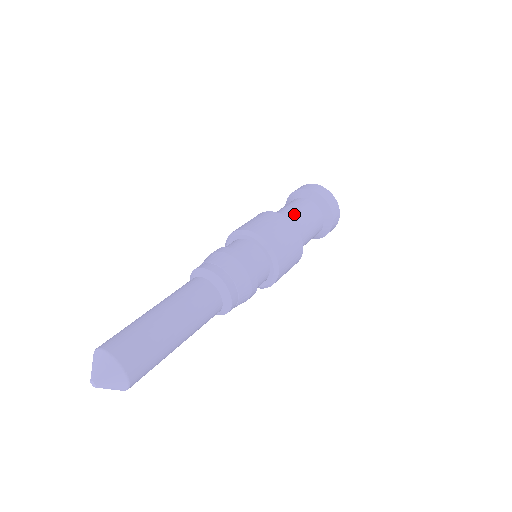
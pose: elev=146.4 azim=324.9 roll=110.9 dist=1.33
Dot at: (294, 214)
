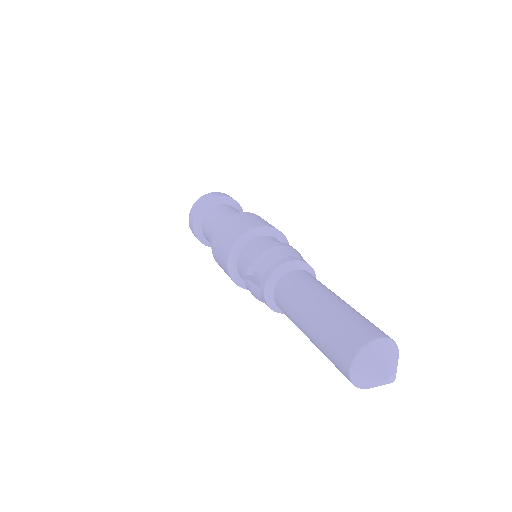
Dot at: occluded
